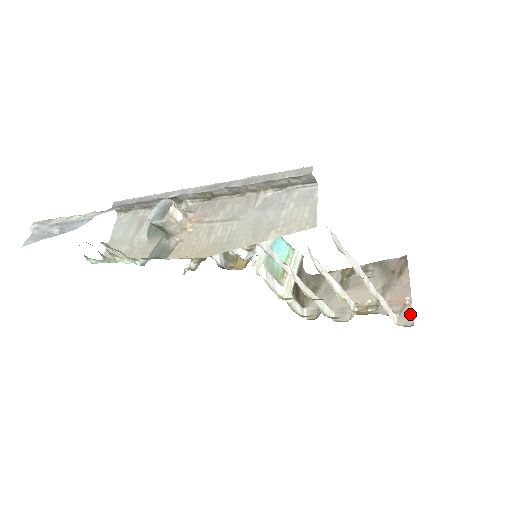
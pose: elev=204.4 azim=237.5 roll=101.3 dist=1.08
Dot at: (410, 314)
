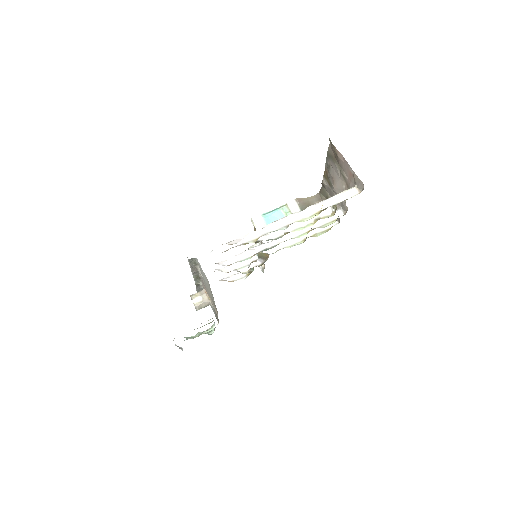
Dot at: (358, 180)
